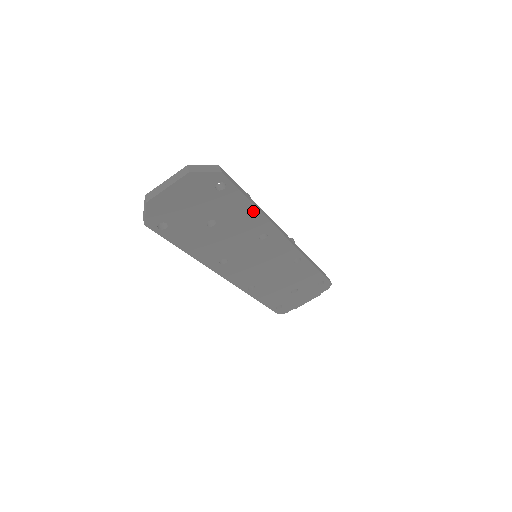
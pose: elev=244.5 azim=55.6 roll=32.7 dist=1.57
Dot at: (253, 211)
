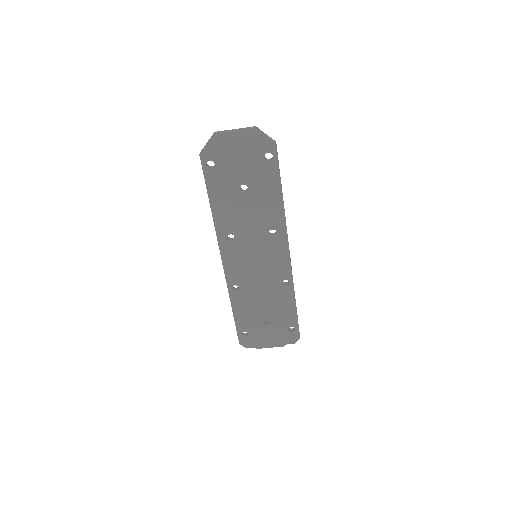
Dot at: (278, 199)
